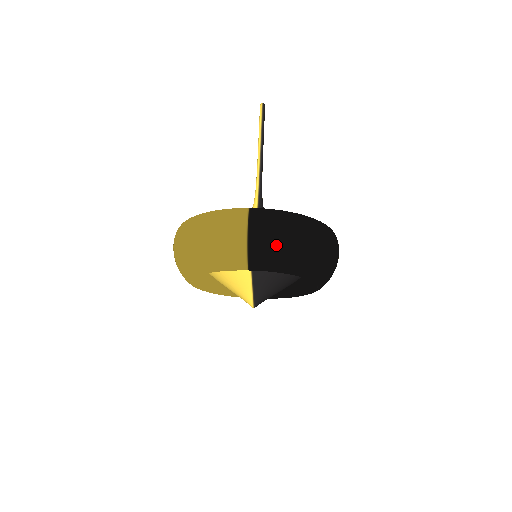
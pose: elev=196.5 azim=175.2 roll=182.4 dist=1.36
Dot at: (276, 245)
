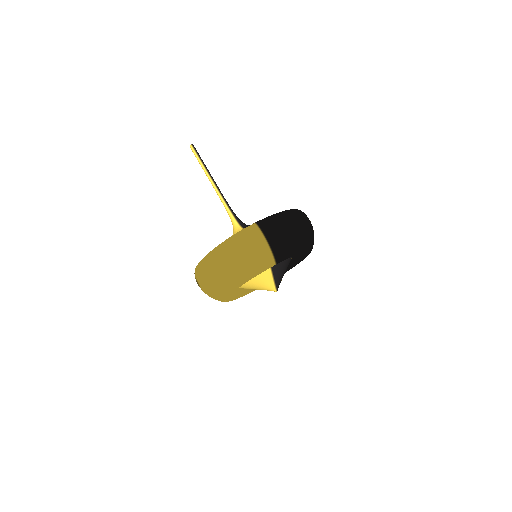
Dot at: (287, 238)
